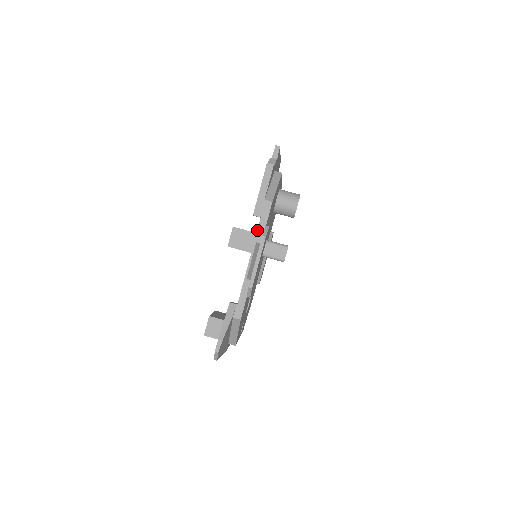
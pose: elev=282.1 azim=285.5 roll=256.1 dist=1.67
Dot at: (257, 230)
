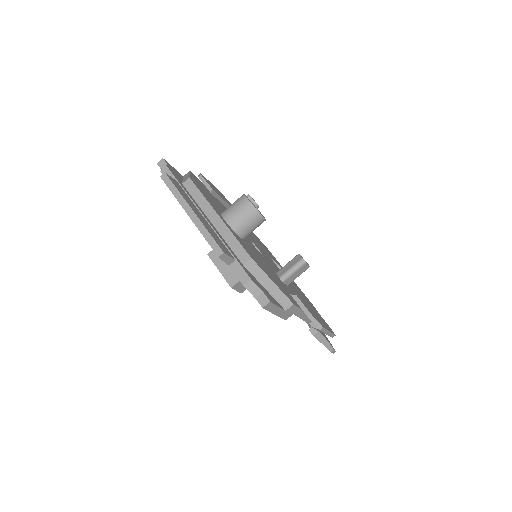
Dot at: occluded
